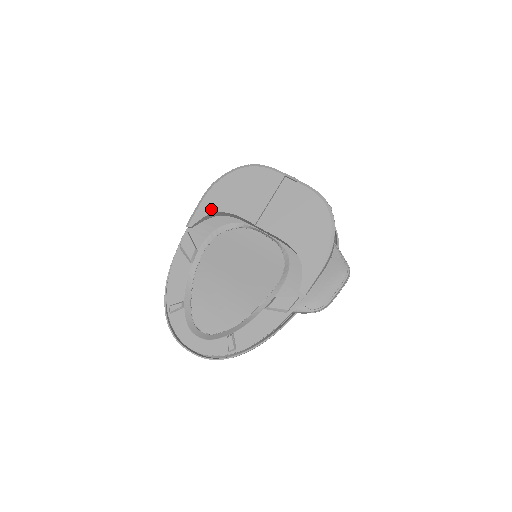
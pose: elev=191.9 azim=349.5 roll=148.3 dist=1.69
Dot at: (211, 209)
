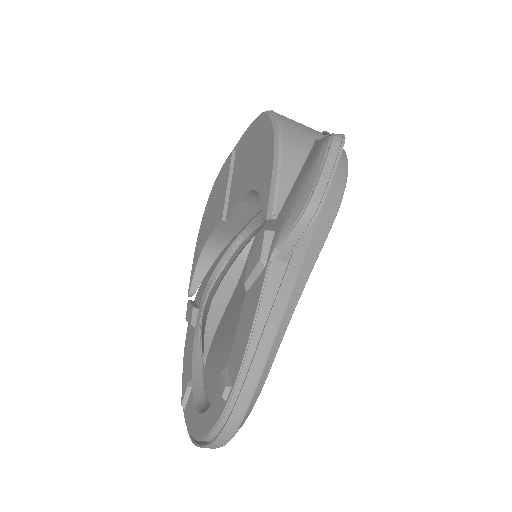
Dot at: (198, 256)
